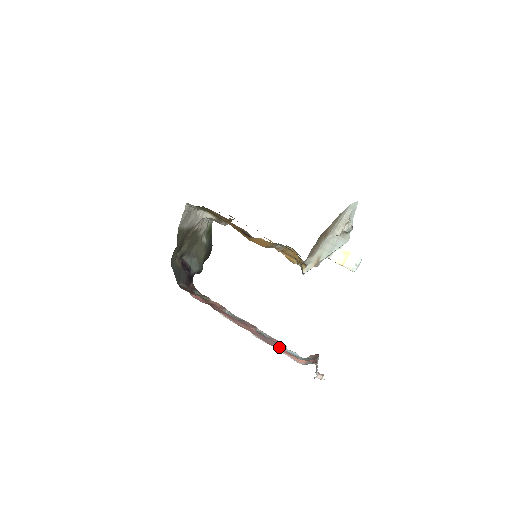
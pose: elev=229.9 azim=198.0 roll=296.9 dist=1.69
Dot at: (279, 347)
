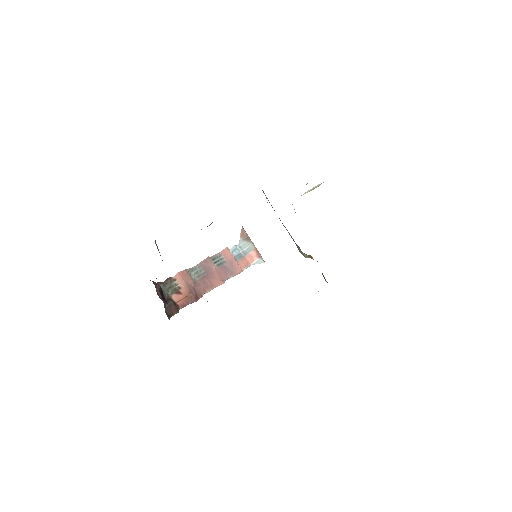
Dot at: (237, 266)
